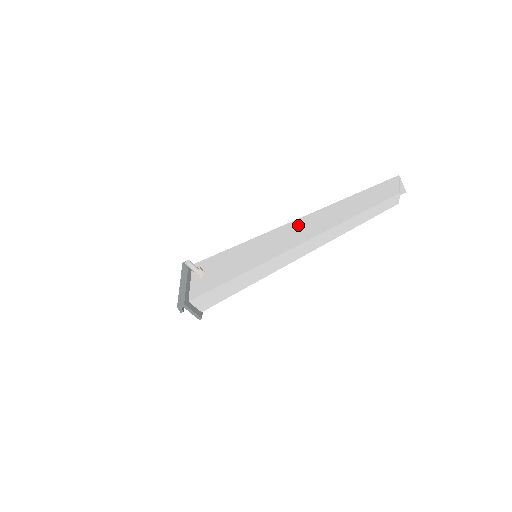
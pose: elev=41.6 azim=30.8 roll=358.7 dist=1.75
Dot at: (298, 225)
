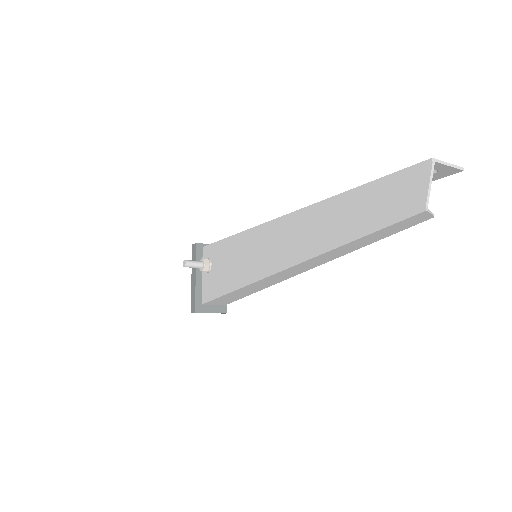
Dot at: (290, 226)
